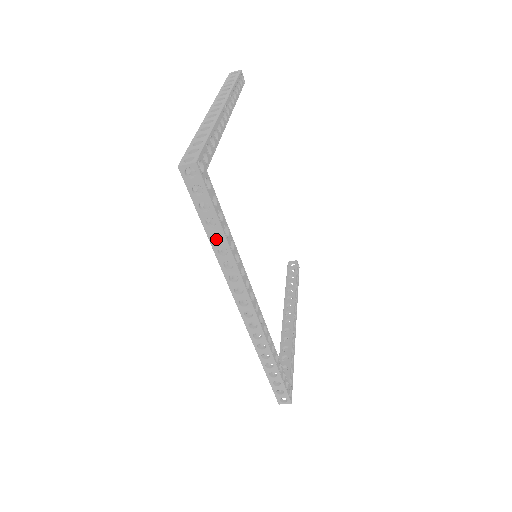
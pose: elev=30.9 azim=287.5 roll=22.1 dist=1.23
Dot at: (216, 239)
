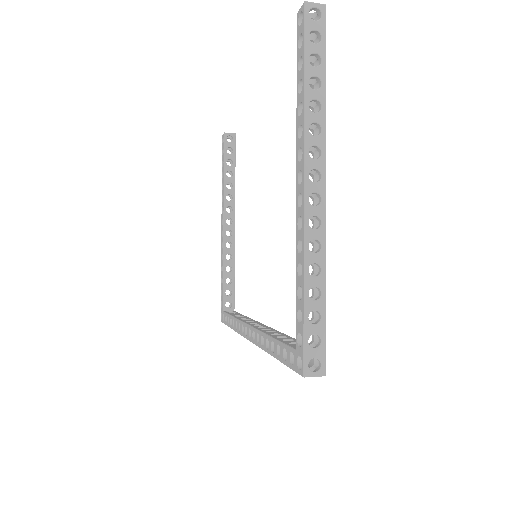
Dot at: occluded
